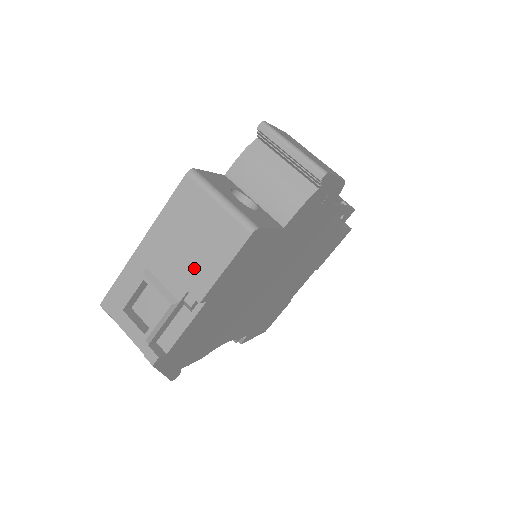
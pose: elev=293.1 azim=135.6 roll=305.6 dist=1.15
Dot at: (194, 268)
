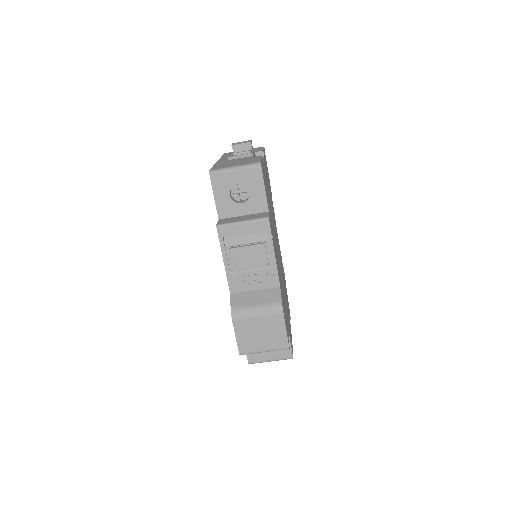
Dot at: occluded
